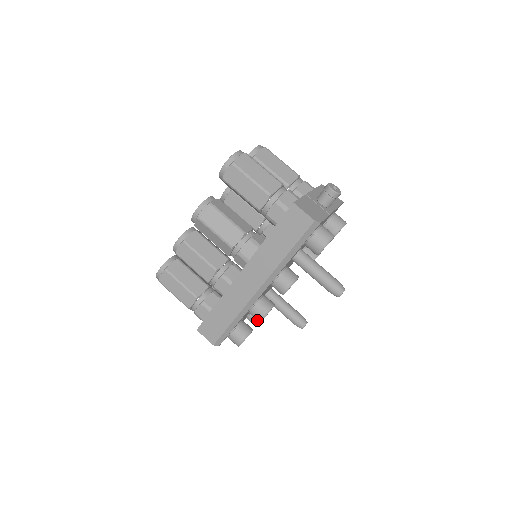
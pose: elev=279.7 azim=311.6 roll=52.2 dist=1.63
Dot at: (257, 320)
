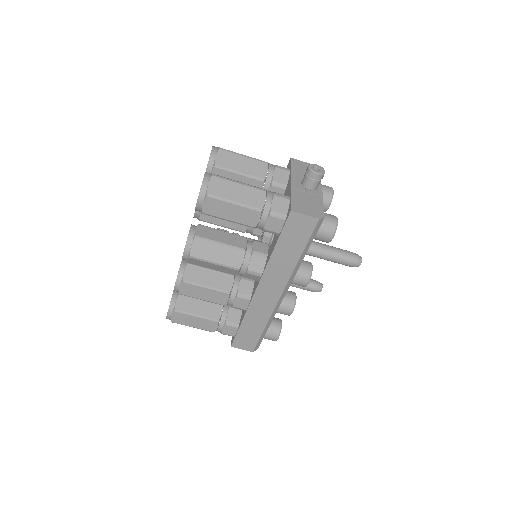
Dot at: occluded
